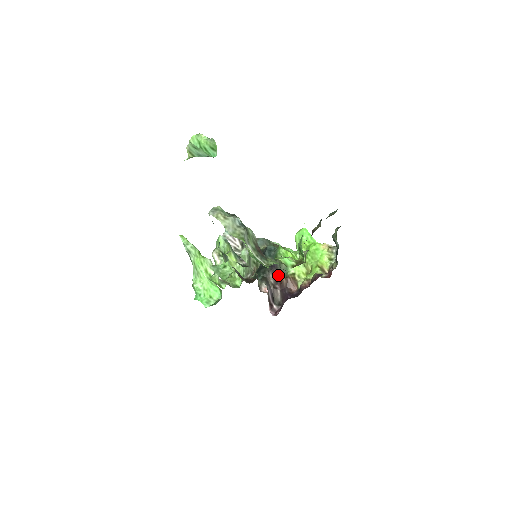
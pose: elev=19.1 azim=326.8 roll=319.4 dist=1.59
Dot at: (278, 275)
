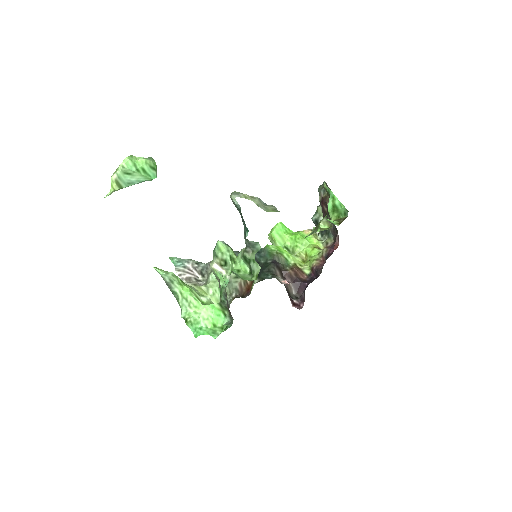
Dot at: (282, 270)
